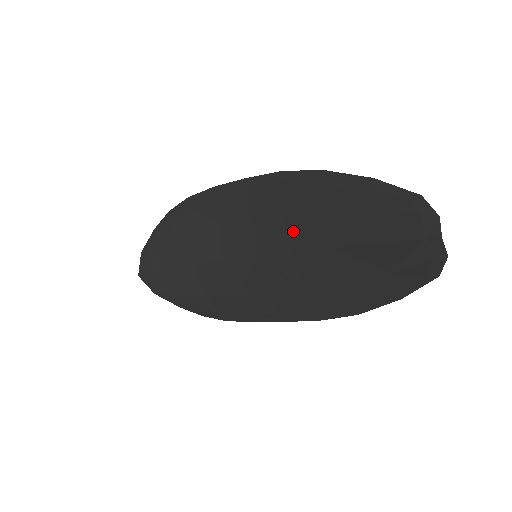
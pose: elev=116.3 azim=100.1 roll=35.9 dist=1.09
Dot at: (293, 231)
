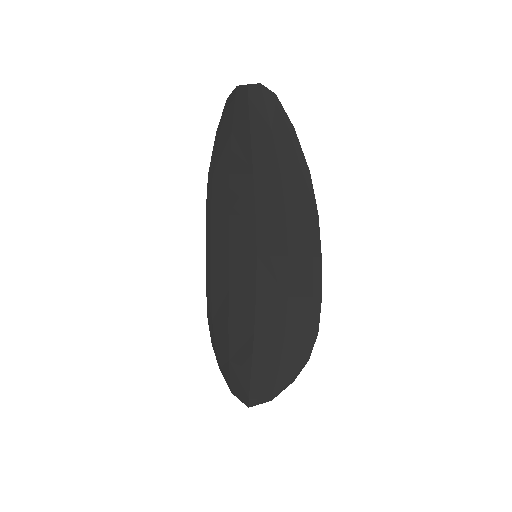
Dot at: (241, 210)
